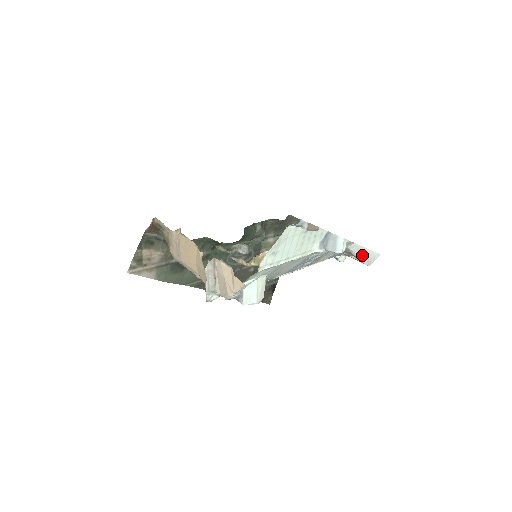
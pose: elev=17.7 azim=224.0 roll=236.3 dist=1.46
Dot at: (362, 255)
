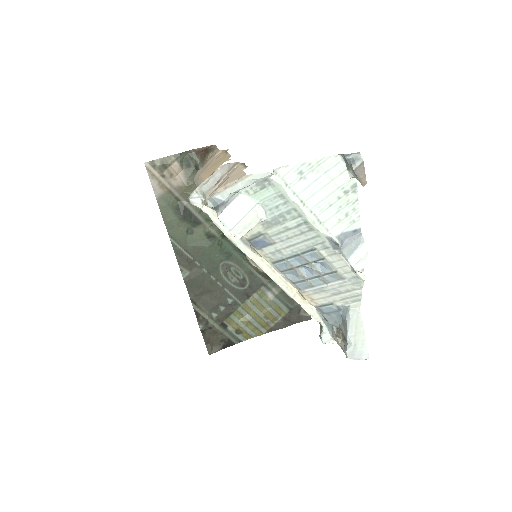
Dot at: (354, 335)
